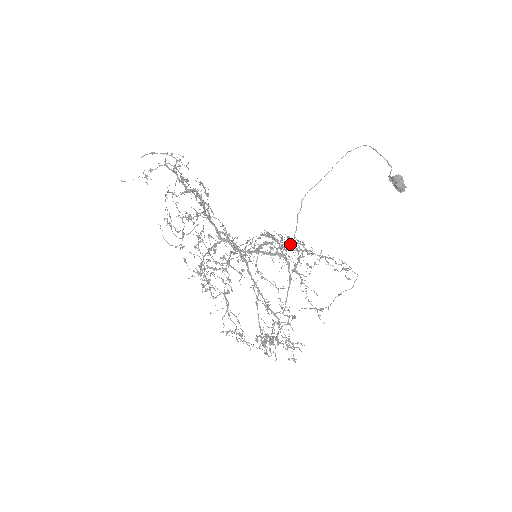
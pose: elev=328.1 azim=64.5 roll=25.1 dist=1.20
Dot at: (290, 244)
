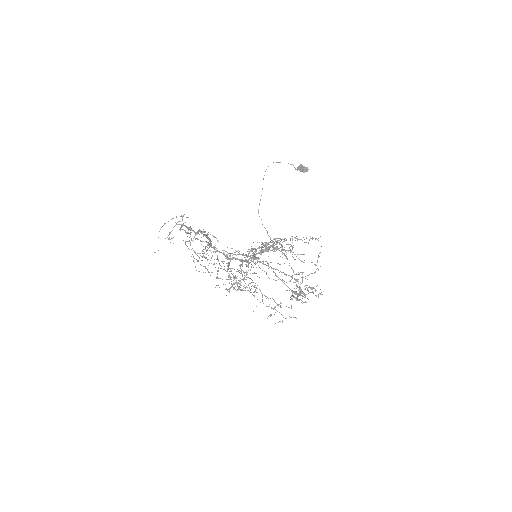
Dot at: occluded
